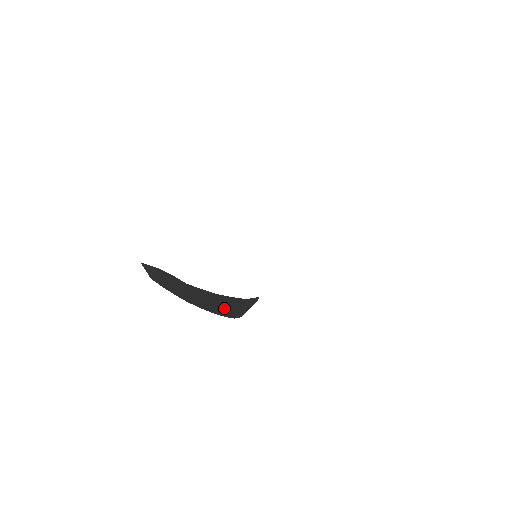
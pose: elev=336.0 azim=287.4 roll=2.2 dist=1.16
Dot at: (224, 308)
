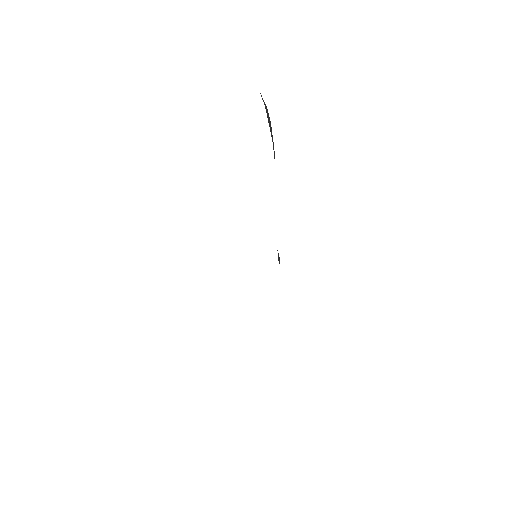
Dot at: occluded
